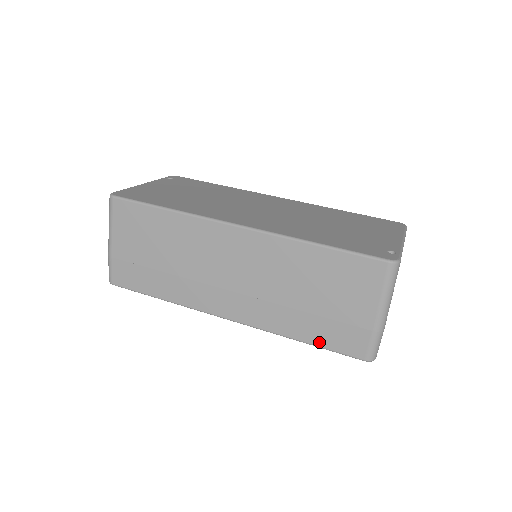
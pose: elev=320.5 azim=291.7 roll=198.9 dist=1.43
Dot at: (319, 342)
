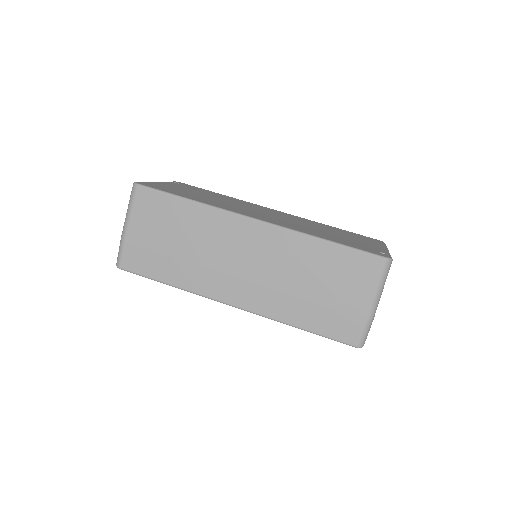
Dot at: (316, 329)
